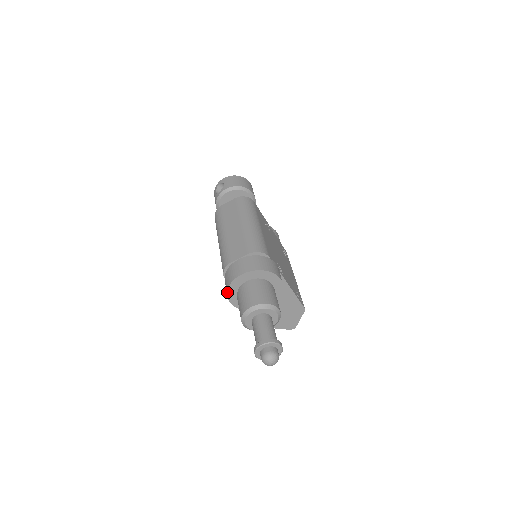
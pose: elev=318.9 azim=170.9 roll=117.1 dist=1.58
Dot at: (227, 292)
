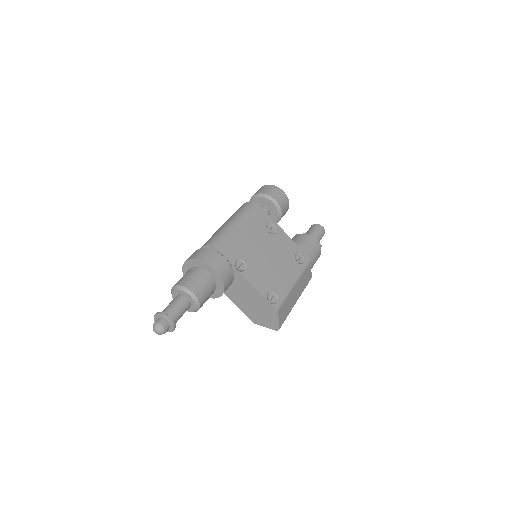
Dot at: occluded
